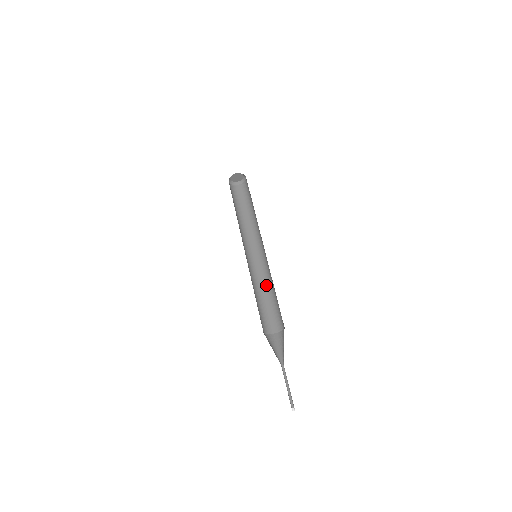
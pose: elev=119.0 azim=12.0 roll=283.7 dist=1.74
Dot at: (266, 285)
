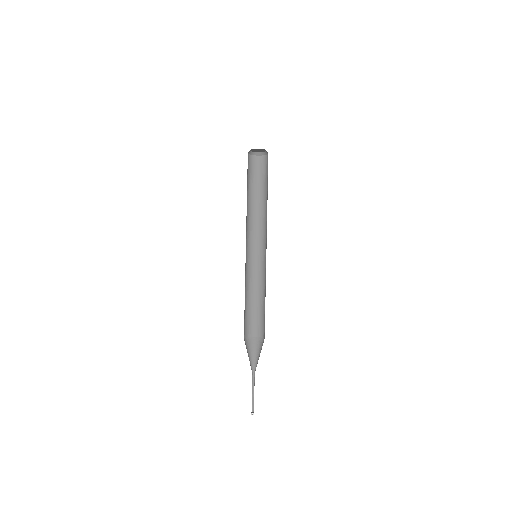
Dot at: (252, 286)
